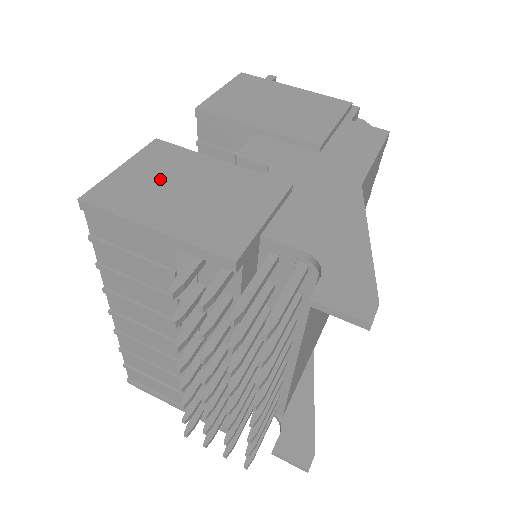
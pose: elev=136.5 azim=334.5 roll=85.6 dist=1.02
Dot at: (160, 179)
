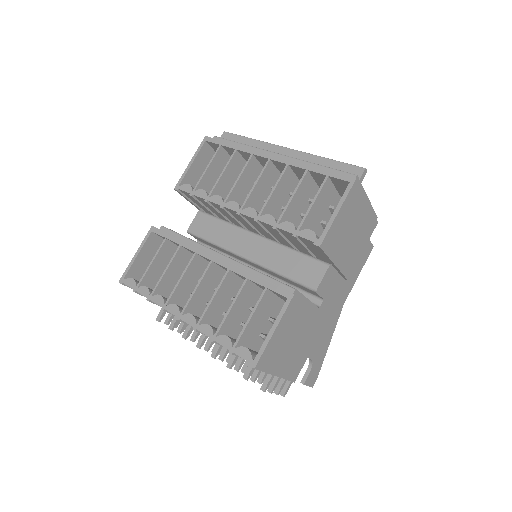
Dot at: (287, 337)
